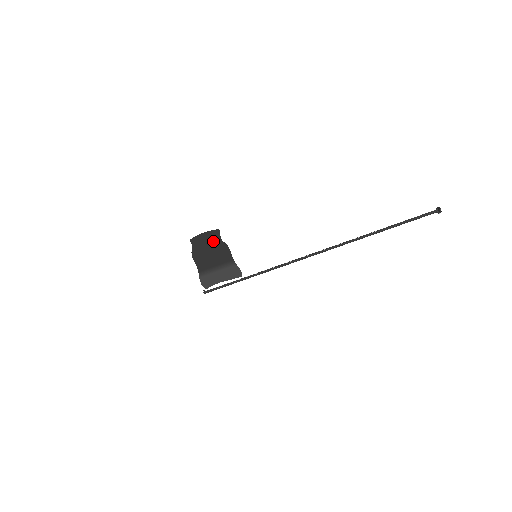
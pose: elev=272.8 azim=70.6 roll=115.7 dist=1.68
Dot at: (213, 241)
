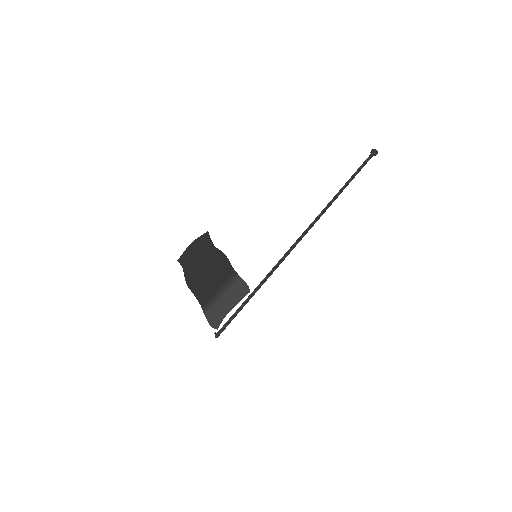
Dot at: (206, 252)
